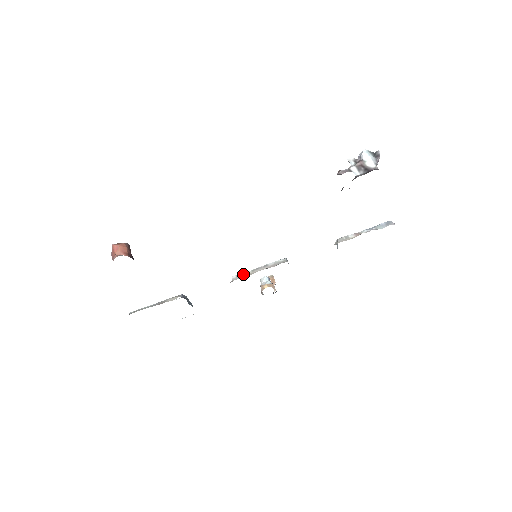
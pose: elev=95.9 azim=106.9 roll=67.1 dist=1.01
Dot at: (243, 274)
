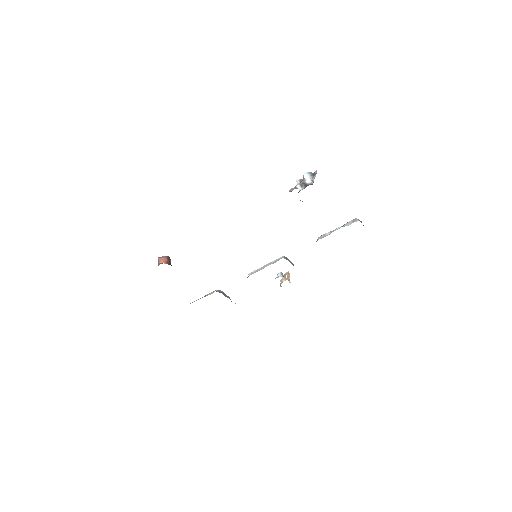
Dot at: (255, 271)
